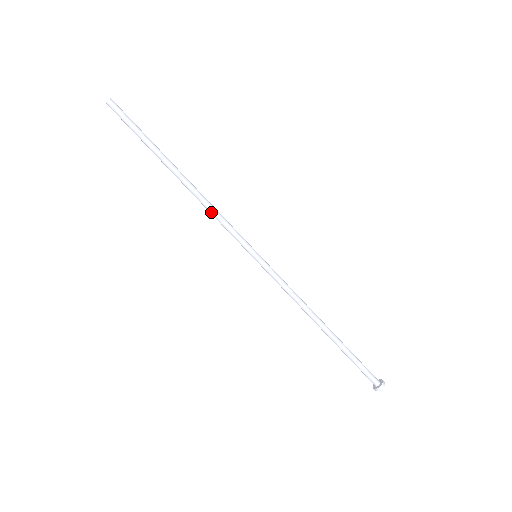
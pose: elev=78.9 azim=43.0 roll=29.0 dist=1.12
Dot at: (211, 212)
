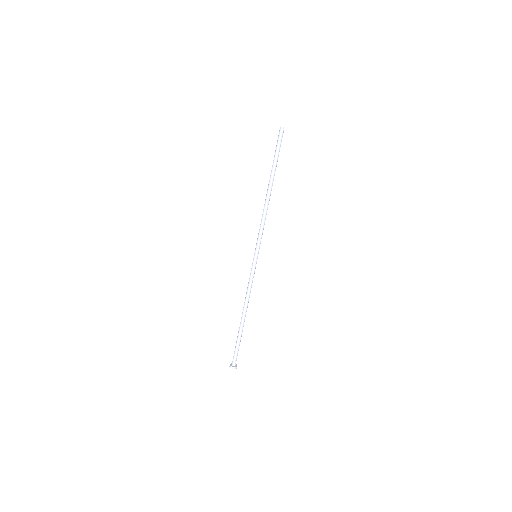
Dot at: (262, 218)
